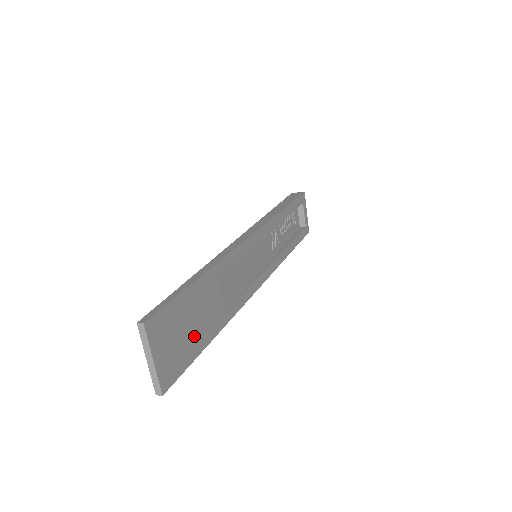
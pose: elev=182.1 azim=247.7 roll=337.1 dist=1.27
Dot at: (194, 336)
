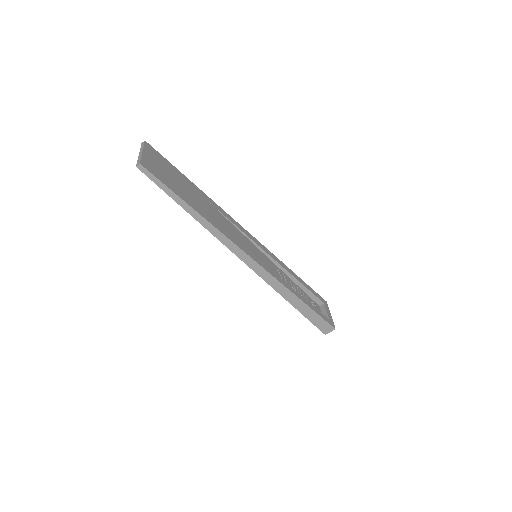
Dot at: (177, 187)
